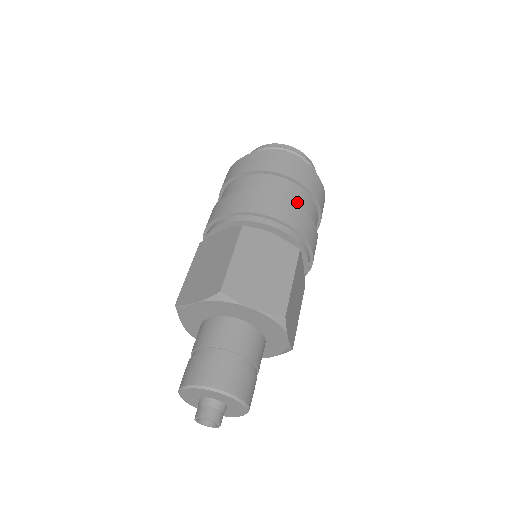
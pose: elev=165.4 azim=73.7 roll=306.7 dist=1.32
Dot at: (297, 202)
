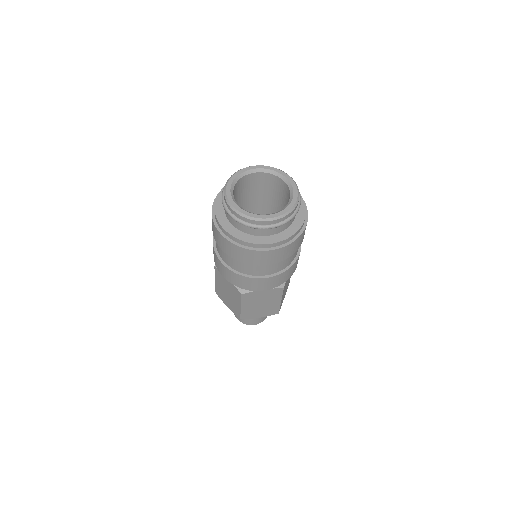
Dot at: (278, 269)
